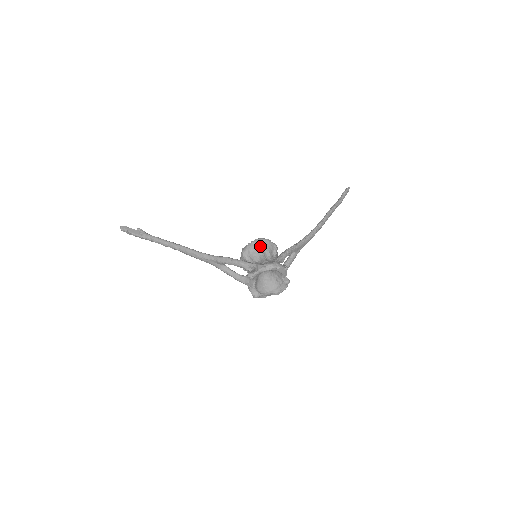
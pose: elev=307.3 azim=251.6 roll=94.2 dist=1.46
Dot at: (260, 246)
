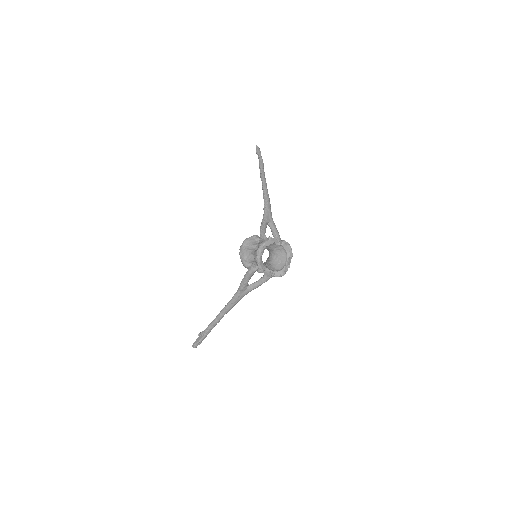
Dot at: (245, 250)
